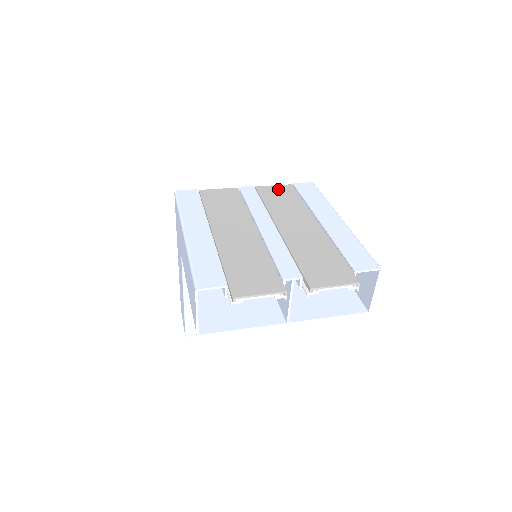
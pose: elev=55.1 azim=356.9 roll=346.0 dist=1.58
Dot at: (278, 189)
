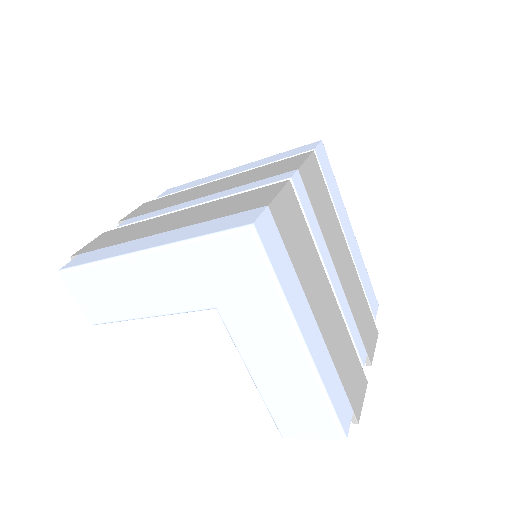
Dot at: (312, 171)
